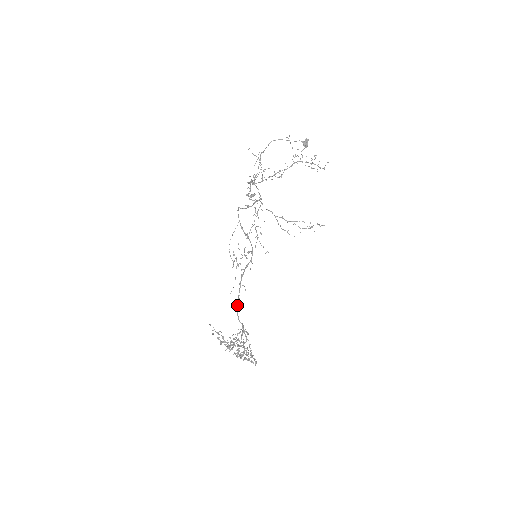
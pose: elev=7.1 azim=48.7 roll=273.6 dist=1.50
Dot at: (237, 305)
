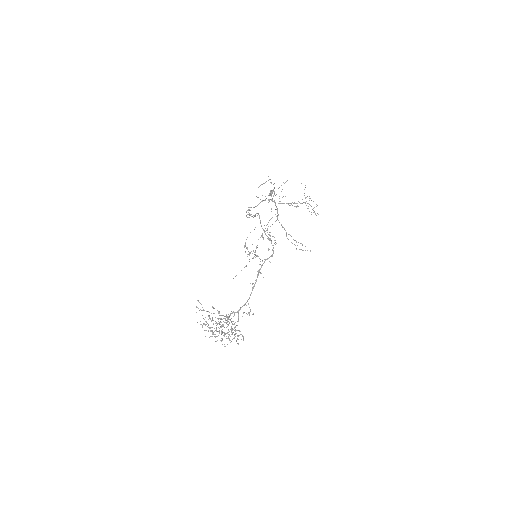
Dot at: occluded
